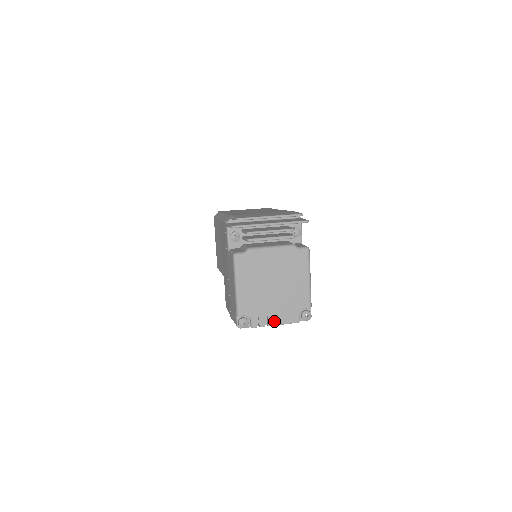
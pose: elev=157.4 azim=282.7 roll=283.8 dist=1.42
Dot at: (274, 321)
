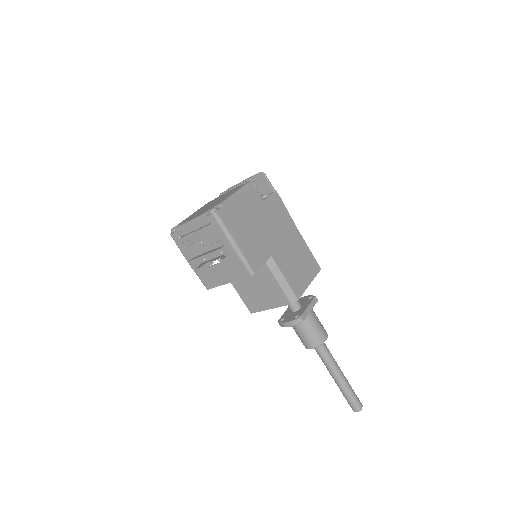
Dot at: (190, 220)
